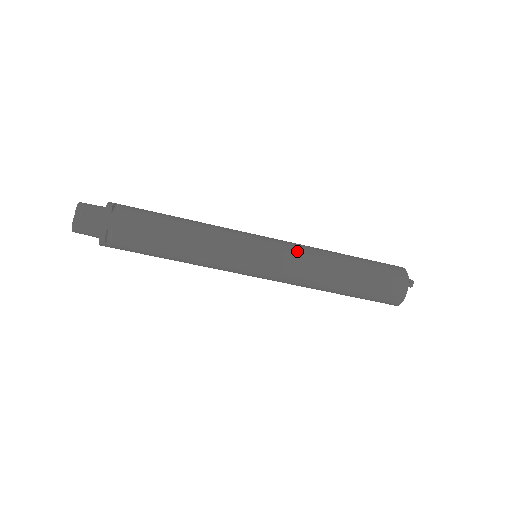
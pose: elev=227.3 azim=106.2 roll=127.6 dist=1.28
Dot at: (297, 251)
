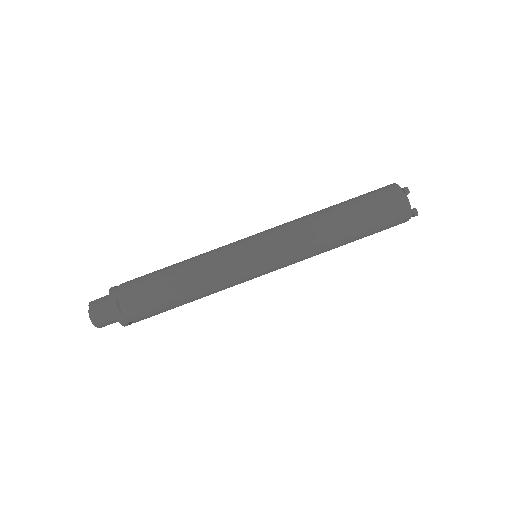
Dot at: (282, 225)
